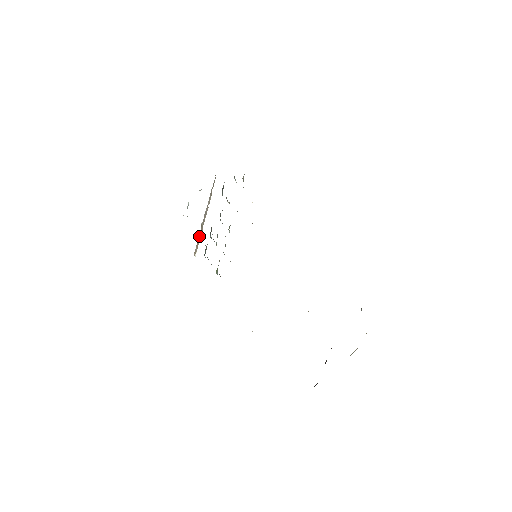
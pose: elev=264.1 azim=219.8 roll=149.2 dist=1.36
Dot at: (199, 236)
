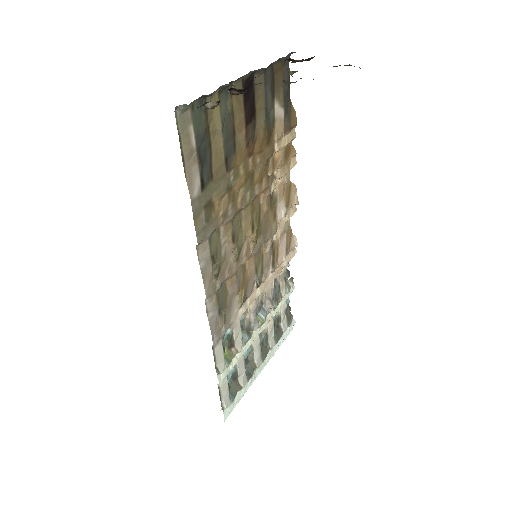
Dot at: occluded
